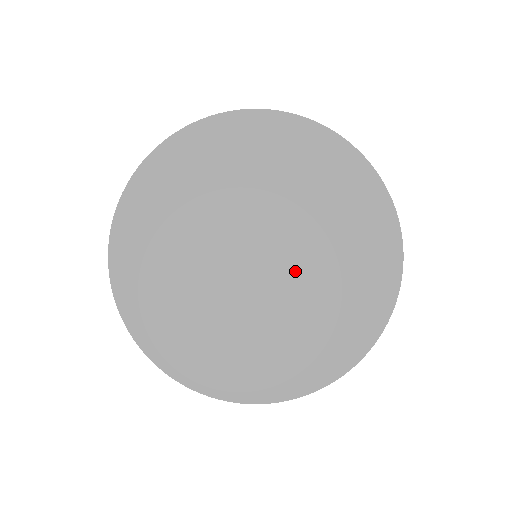
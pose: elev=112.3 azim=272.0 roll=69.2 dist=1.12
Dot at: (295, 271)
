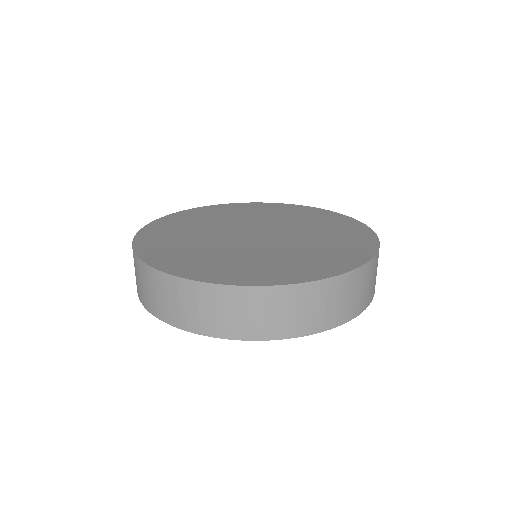
Dot at: (285, 240)
